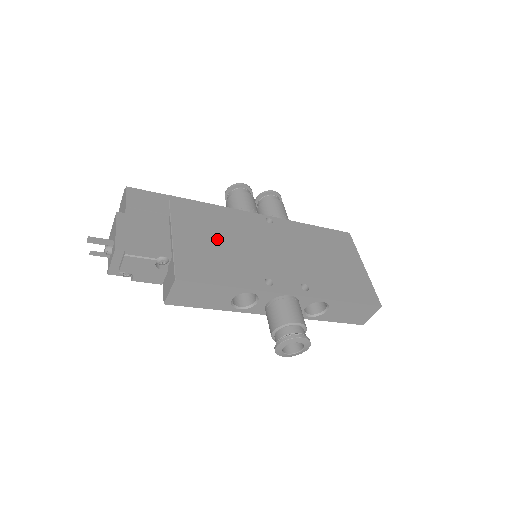
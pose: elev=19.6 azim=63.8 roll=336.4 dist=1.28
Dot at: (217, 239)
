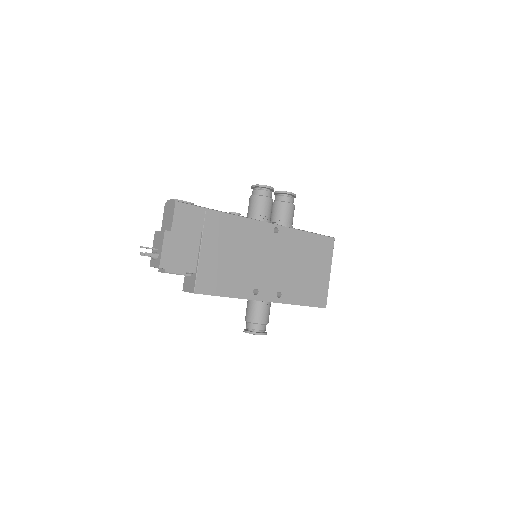
Dot at: (231, 253)
